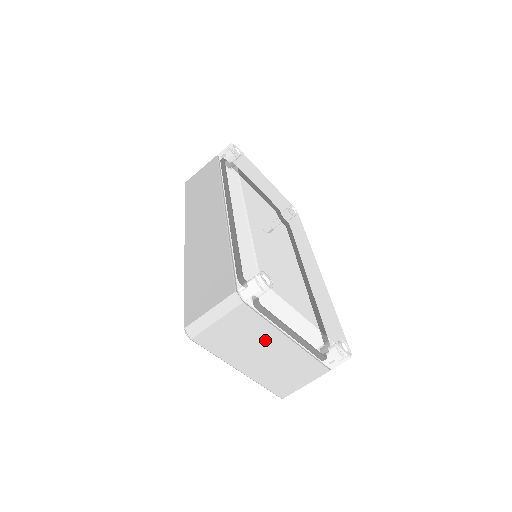
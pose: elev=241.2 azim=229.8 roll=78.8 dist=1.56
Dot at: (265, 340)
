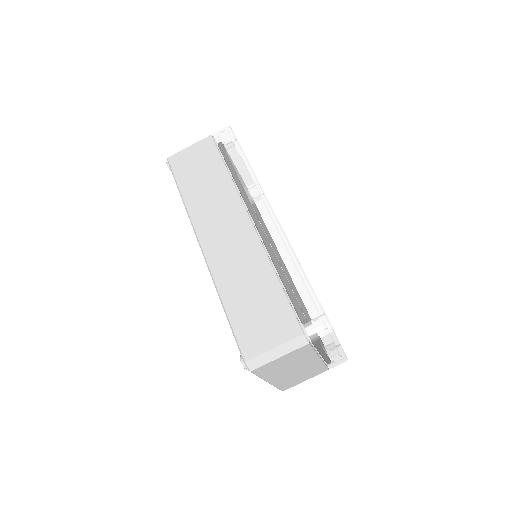
Dot at: (303, 361)
